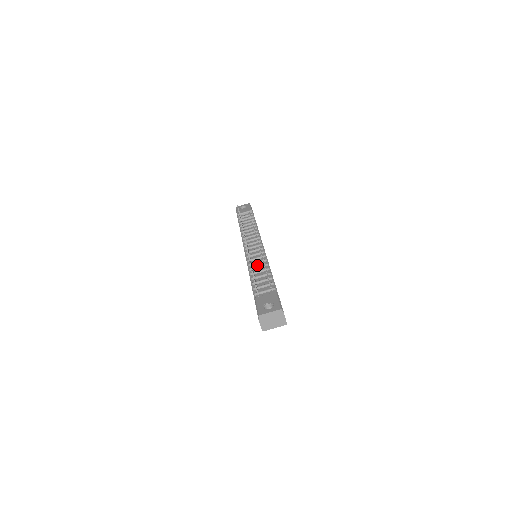
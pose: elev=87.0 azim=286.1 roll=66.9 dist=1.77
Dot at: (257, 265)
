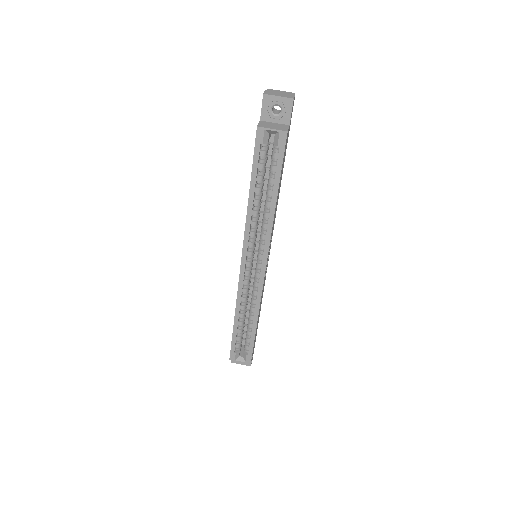
Dot at: occluded
